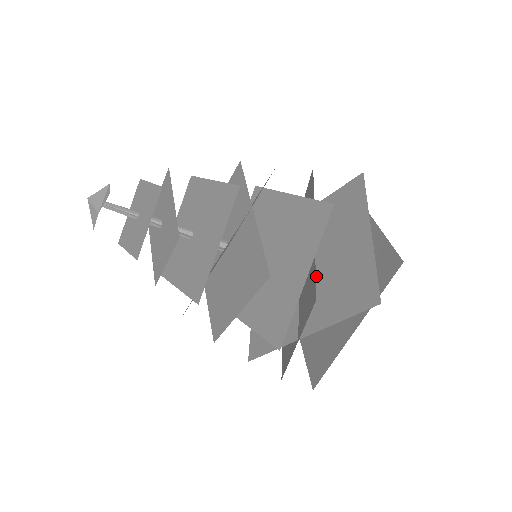
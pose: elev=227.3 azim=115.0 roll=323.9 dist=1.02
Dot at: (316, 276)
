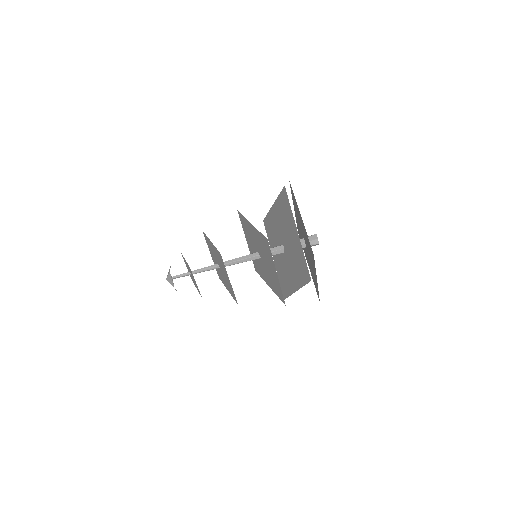
Dot at: (289, 255)
